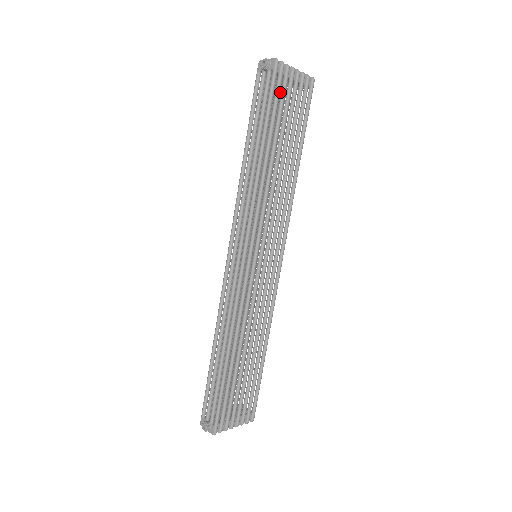
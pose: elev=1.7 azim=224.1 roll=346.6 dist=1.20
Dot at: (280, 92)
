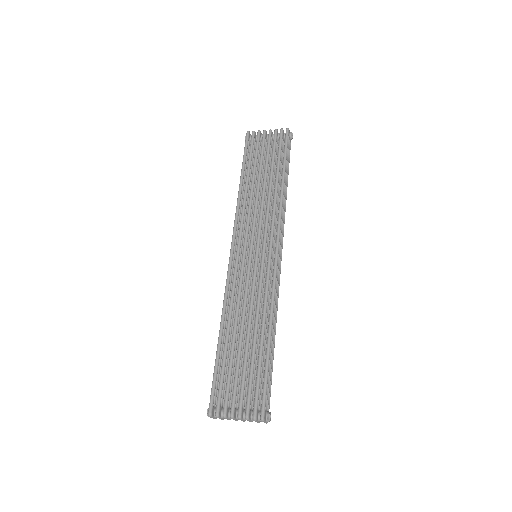
Dot at: (266, 149)
